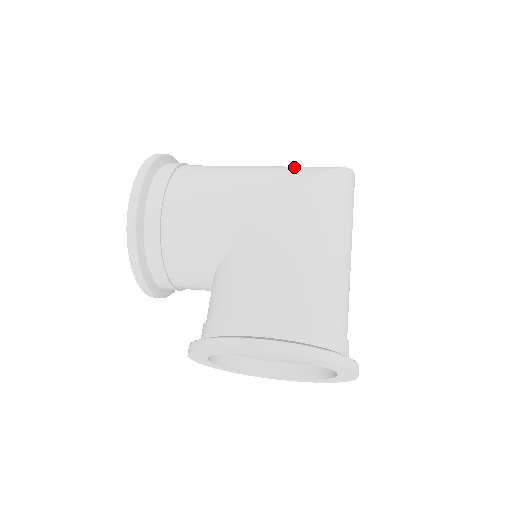
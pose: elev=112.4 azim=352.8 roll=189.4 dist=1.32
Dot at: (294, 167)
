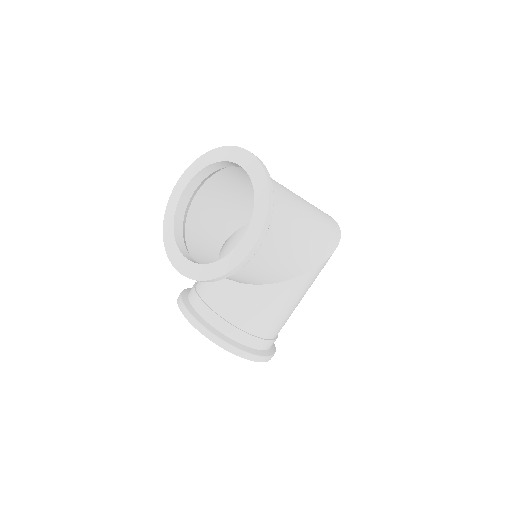
Dot at: (327, 231)
